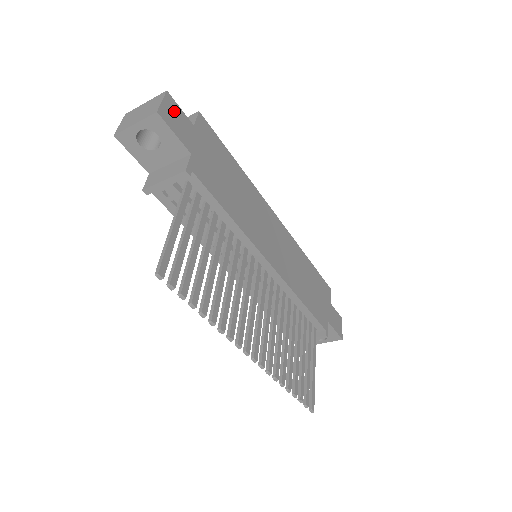
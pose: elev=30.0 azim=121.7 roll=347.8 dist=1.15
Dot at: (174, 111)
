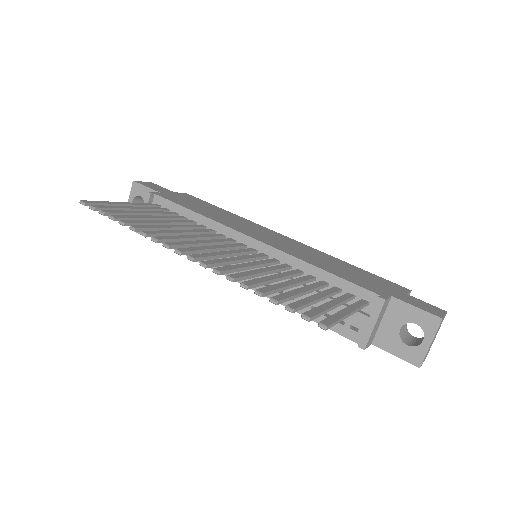
Dot at: (154, 186)
